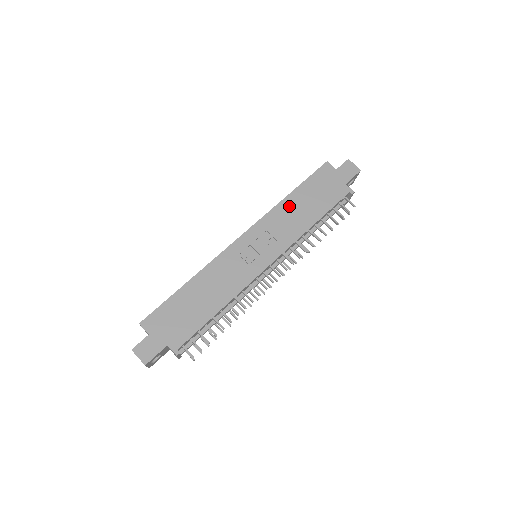
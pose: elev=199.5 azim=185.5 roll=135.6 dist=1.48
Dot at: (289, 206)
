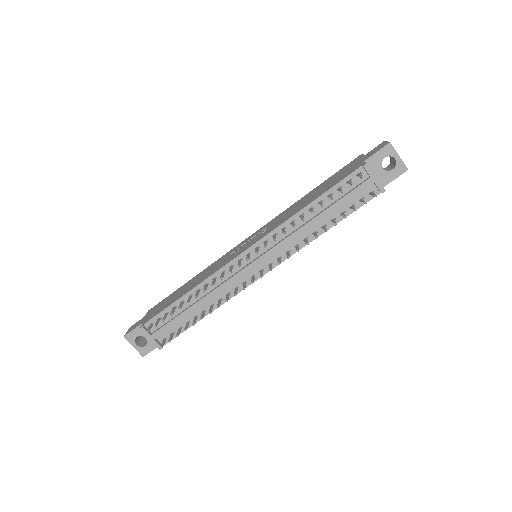
Dot at: (299, 202)
